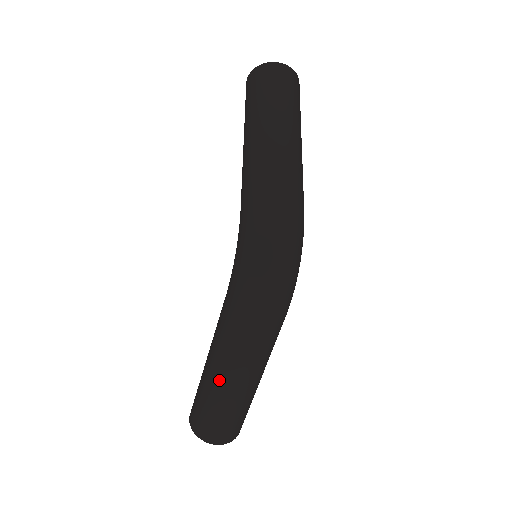
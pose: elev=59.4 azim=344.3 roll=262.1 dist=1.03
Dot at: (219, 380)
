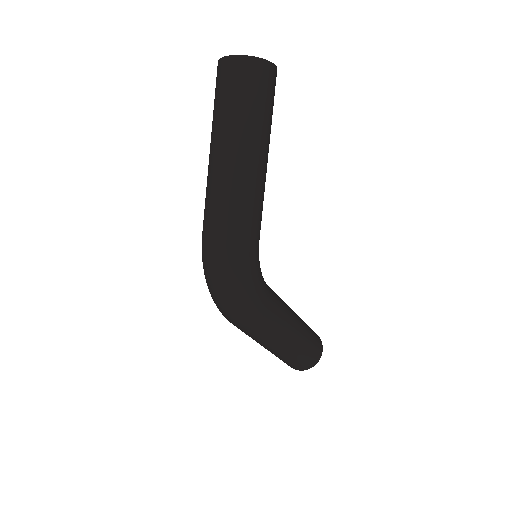
Dot at: occluded
